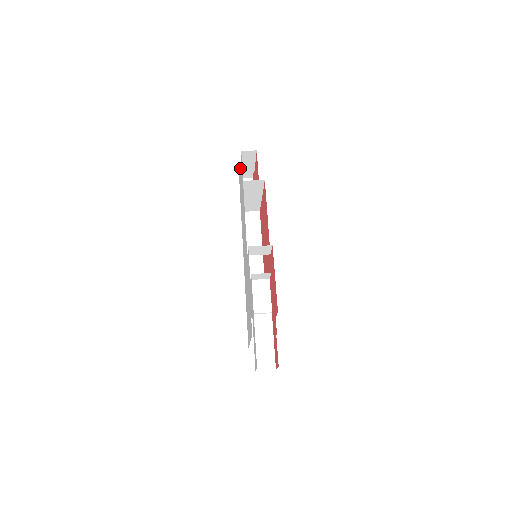
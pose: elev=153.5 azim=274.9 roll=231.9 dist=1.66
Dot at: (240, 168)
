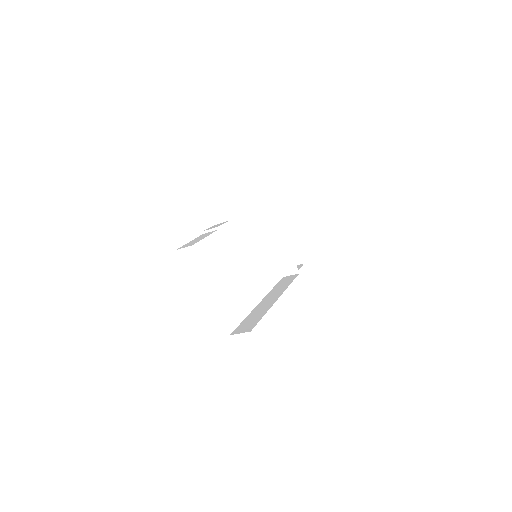
Dot at: occluded
